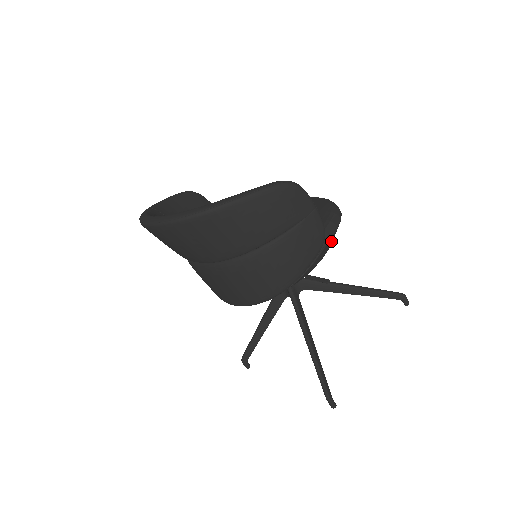
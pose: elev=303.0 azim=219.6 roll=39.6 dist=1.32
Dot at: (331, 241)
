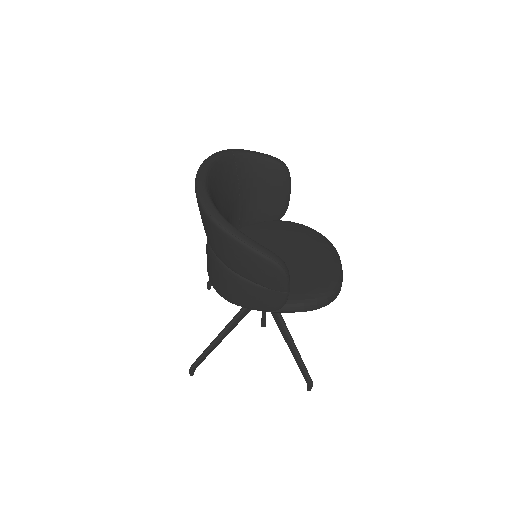
Dot at: occluded
